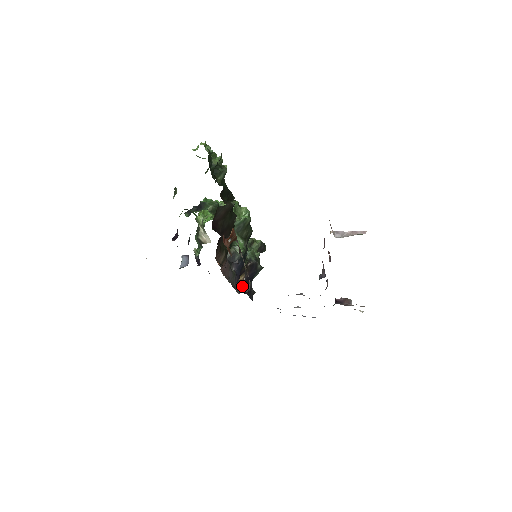
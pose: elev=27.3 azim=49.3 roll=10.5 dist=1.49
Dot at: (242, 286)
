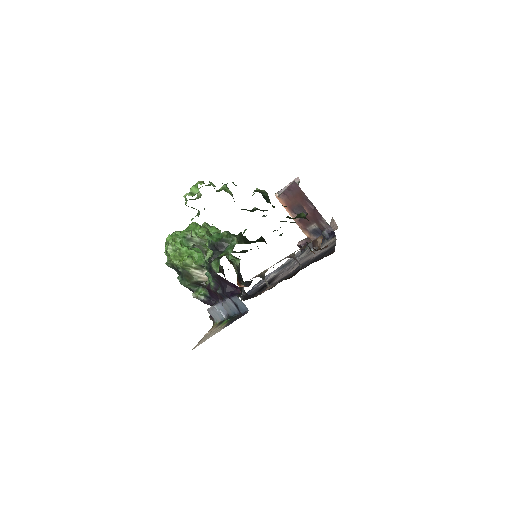
Dot at: occluded
